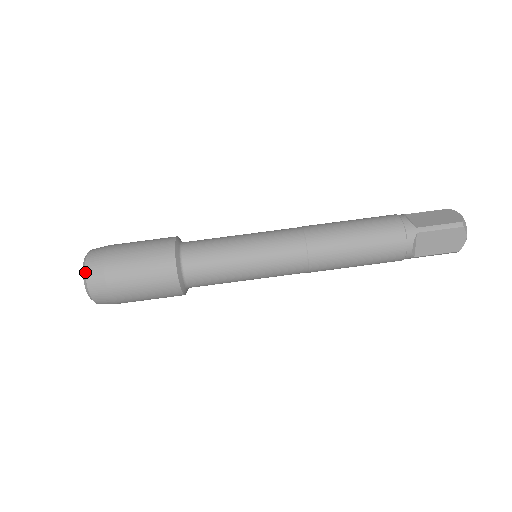
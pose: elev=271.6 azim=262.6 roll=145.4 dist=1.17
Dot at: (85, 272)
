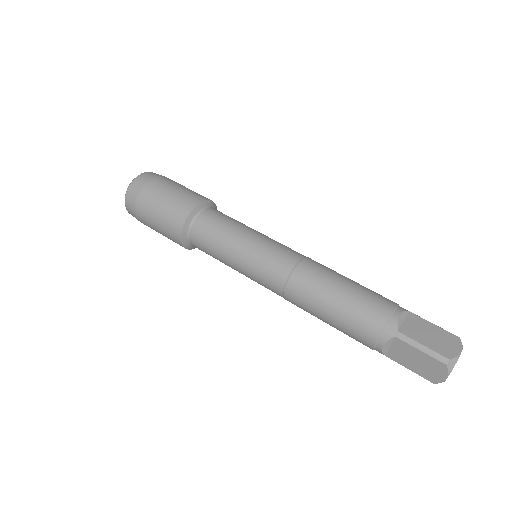
Dot at: occluded
